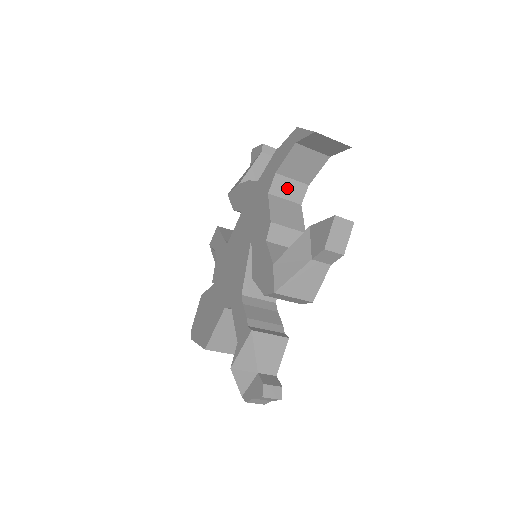
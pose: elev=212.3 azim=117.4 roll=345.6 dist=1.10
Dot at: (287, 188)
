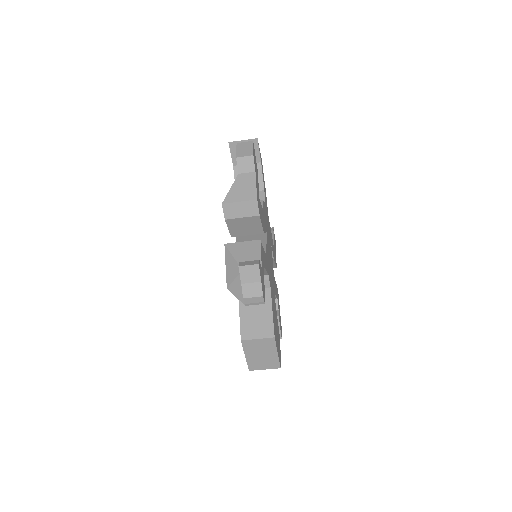
Dot at: occluded
